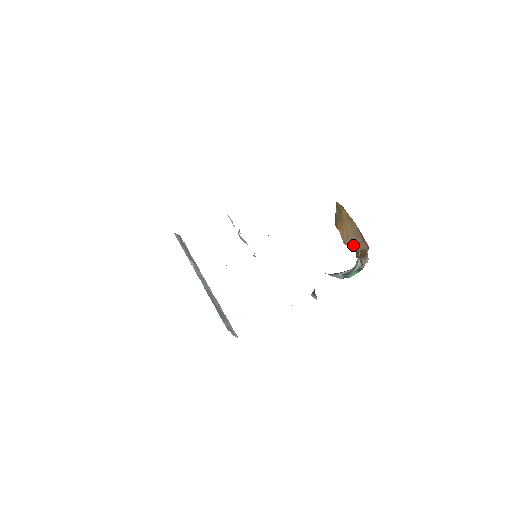
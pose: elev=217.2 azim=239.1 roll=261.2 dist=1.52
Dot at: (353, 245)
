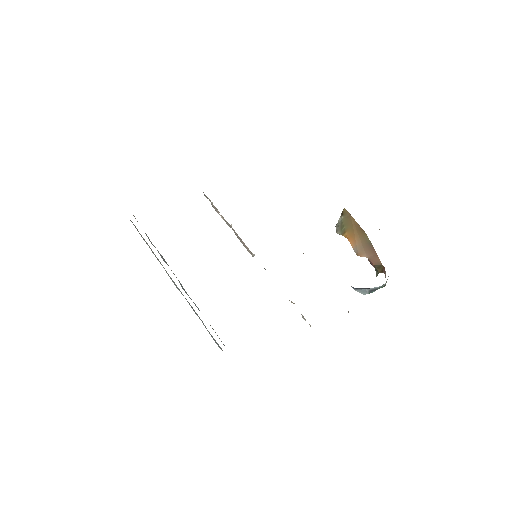
Dot at: (369, 258)
